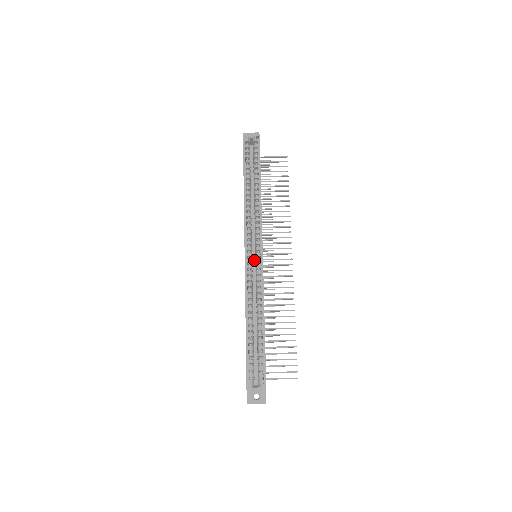
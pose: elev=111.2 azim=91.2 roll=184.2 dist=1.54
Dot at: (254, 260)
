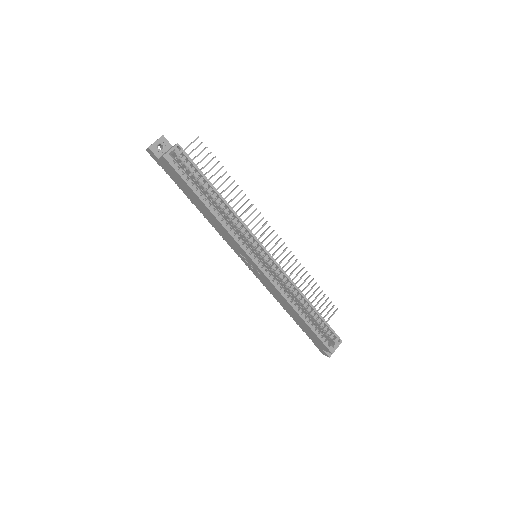
Dot at: occluded
